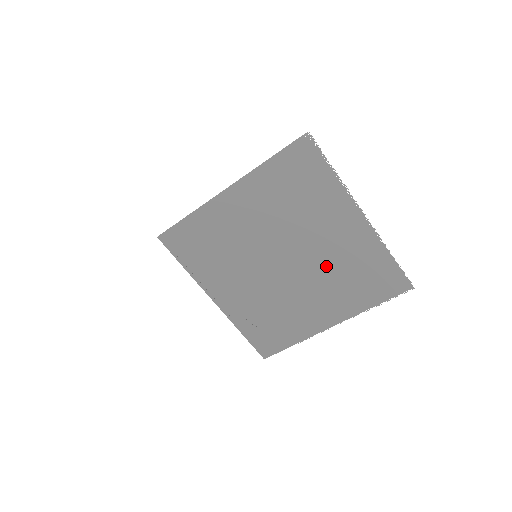
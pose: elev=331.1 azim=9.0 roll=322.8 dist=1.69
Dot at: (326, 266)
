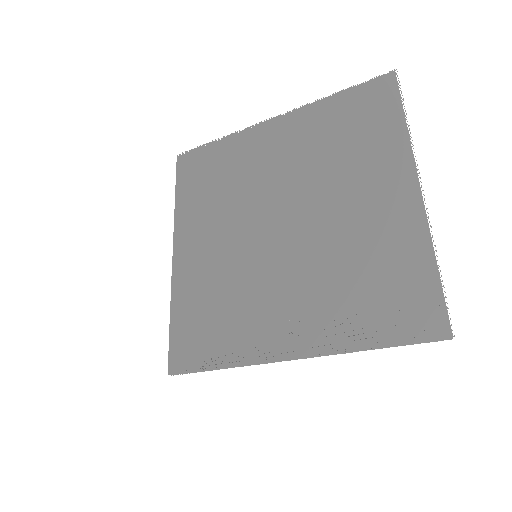
Dot at: (312, 172)
